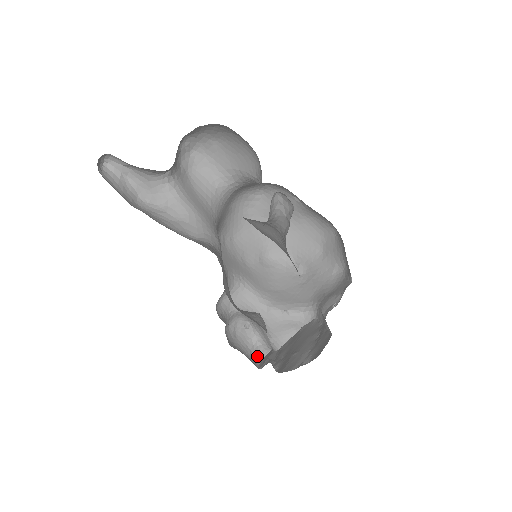
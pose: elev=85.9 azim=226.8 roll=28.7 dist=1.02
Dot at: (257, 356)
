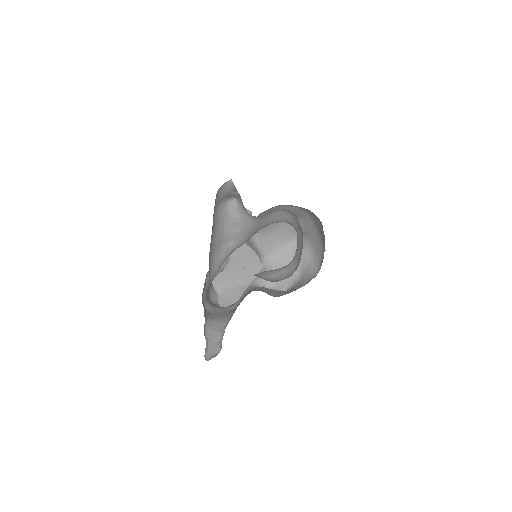
Dot at: occluded
